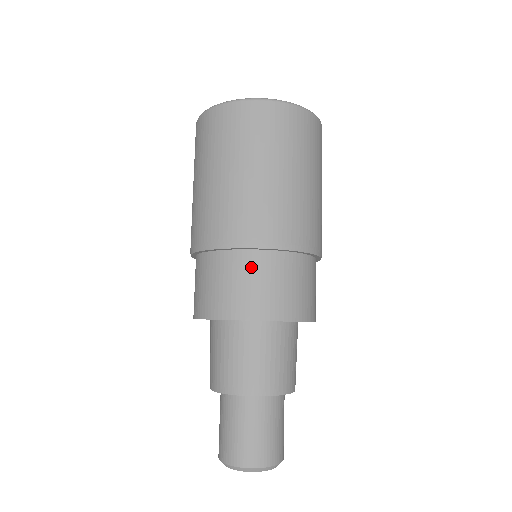
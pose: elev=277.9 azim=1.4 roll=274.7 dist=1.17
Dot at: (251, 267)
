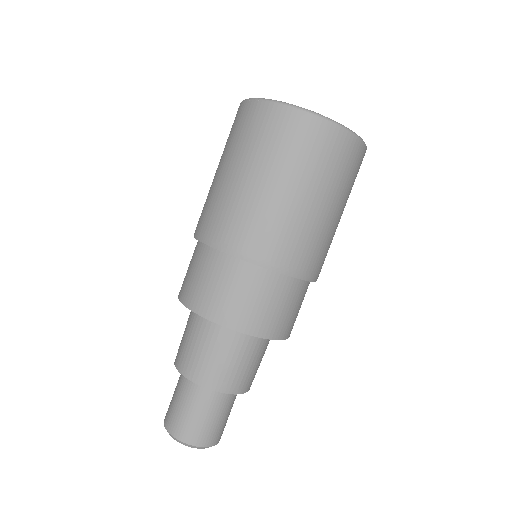
Dot at: (299, 295)
